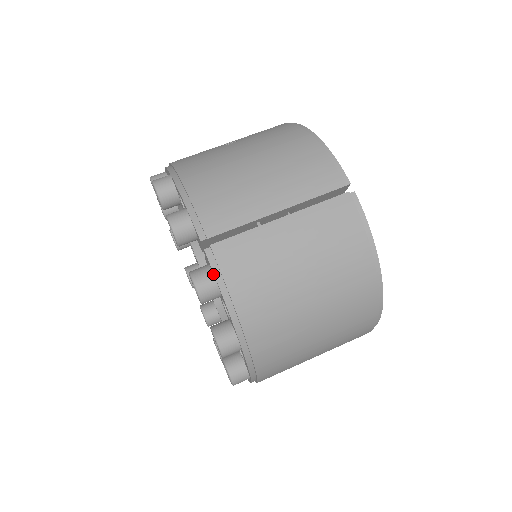
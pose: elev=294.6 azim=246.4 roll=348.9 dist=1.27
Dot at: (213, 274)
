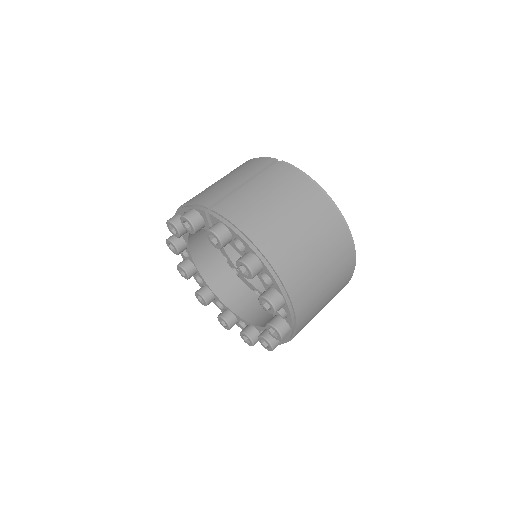
Dot at: (220, 222)
